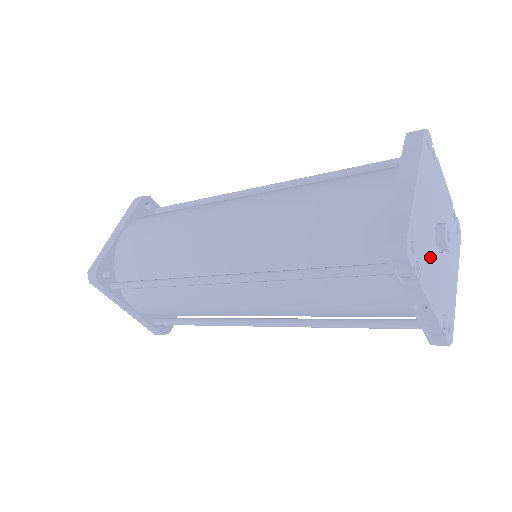
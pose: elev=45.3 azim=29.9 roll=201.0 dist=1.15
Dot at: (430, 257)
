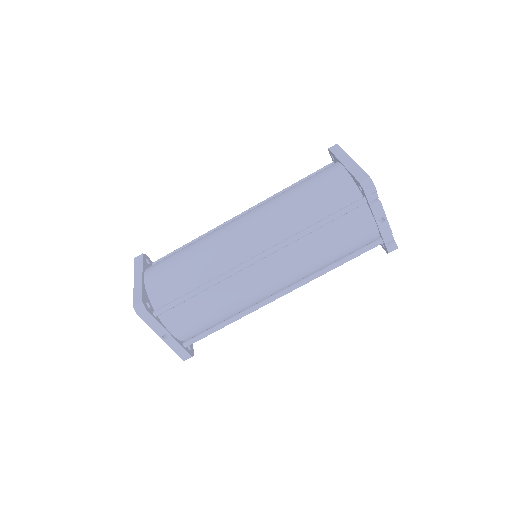
Dot at: occluded
